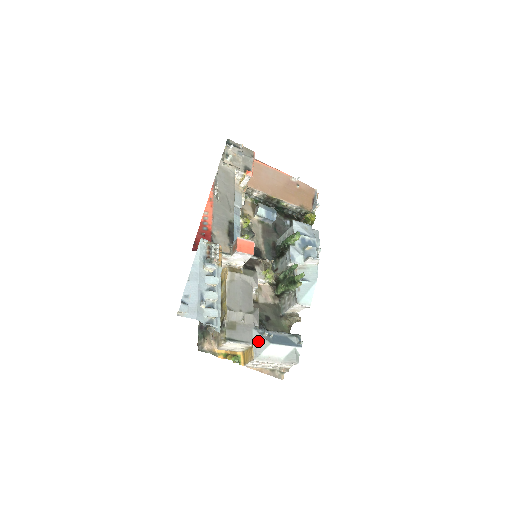
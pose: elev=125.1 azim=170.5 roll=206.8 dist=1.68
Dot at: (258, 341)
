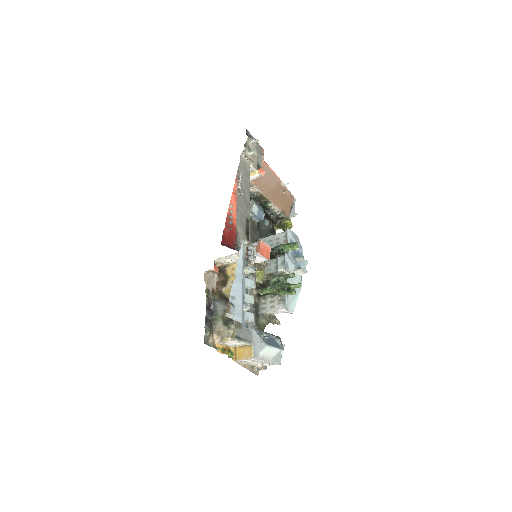
Dot at: (257, 341)
